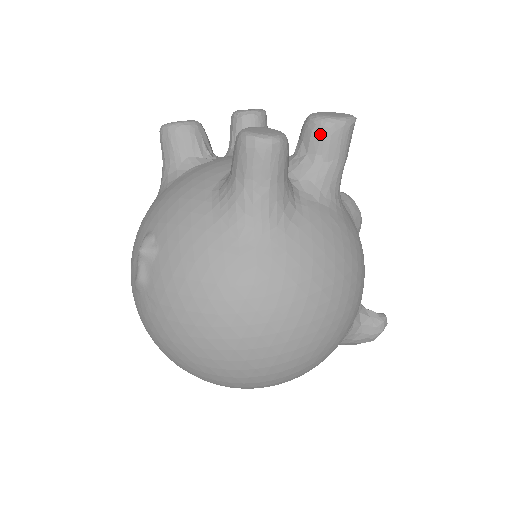
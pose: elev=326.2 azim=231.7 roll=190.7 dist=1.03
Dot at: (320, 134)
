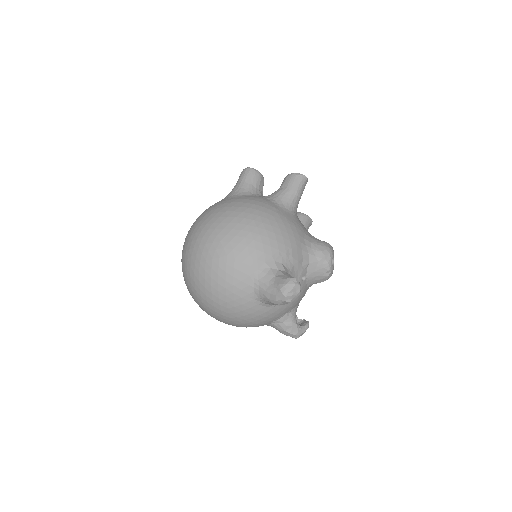
Dot at: (284, 180)
